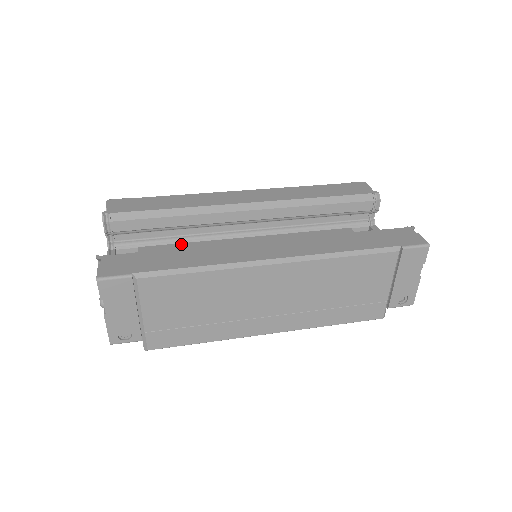
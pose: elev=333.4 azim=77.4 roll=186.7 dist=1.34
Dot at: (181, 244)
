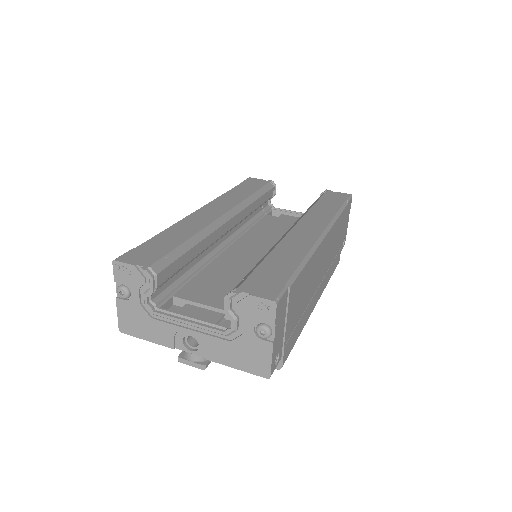
Dot at: (198, 275)
